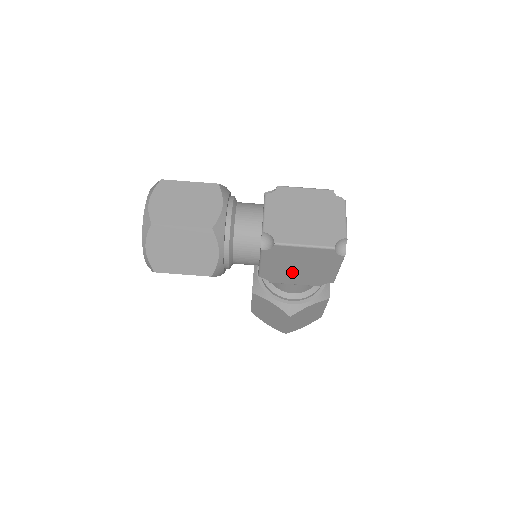
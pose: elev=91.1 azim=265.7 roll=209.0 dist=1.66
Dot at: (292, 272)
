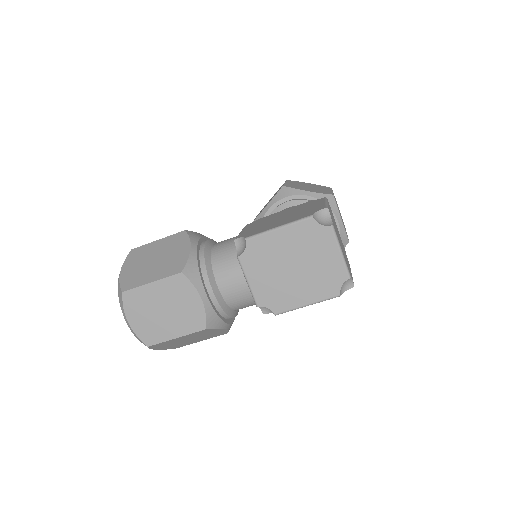
Dot at: occluded
